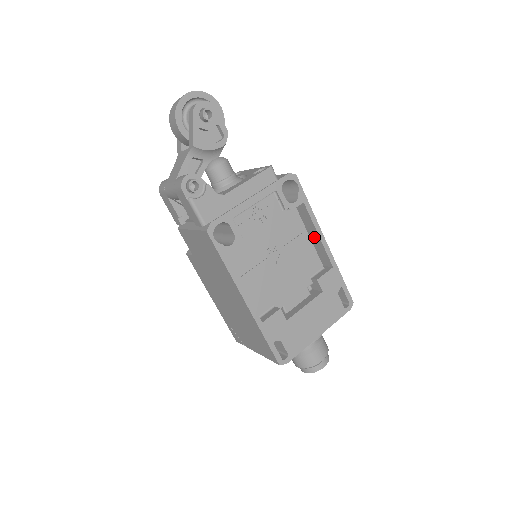
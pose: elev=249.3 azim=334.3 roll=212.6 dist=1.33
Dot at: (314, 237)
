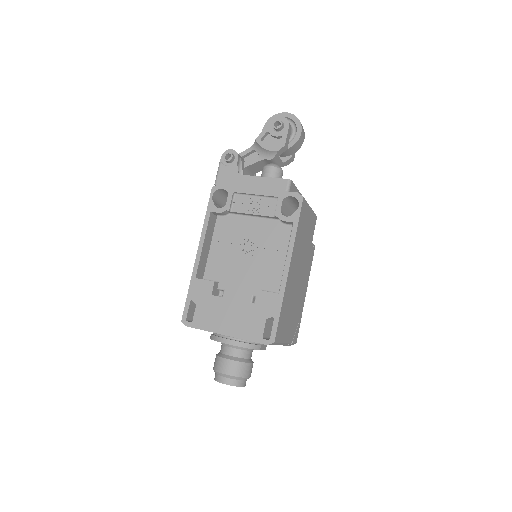
Dot at: occluded
